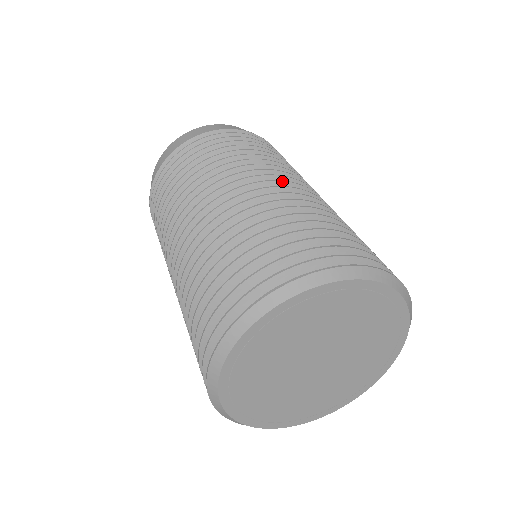
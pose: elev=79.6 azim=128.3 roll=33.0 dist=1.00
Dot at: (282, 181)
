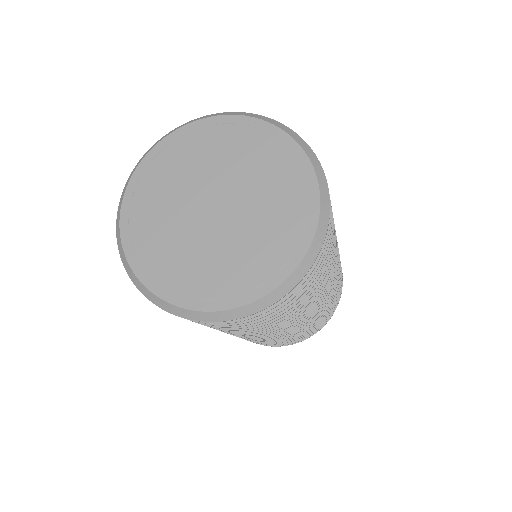
Dot at: occluded
